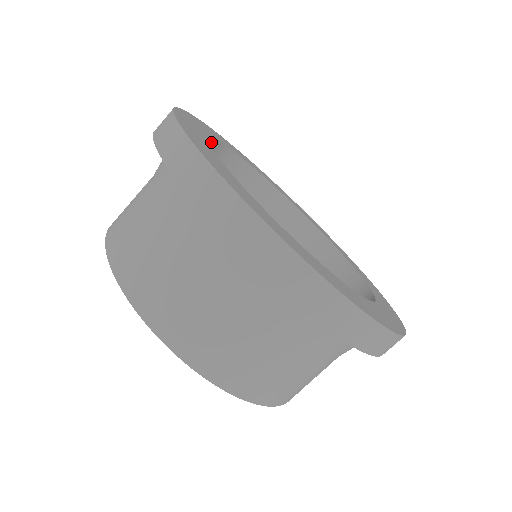
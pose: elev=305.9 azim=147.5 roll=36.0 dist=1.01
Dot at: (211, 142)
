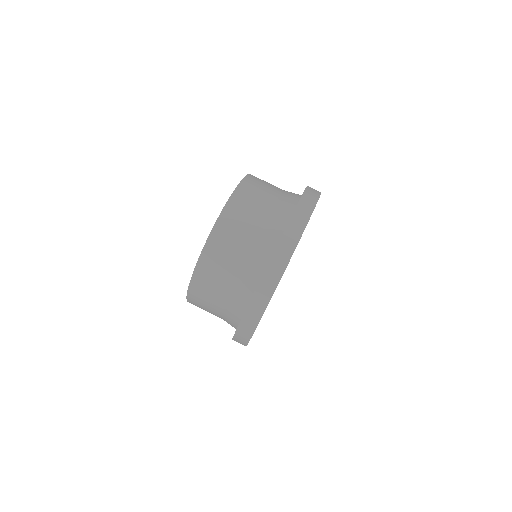
Dot at: occluded
